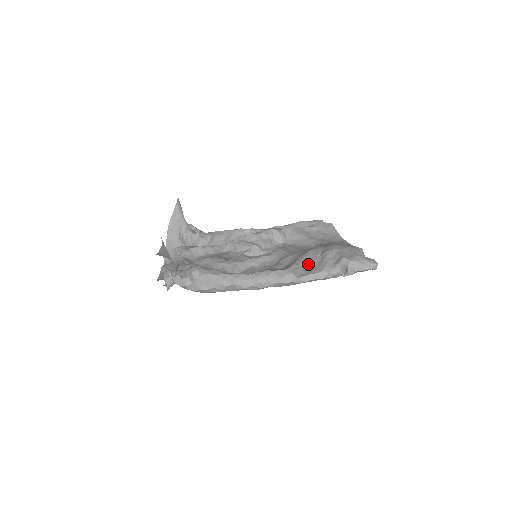
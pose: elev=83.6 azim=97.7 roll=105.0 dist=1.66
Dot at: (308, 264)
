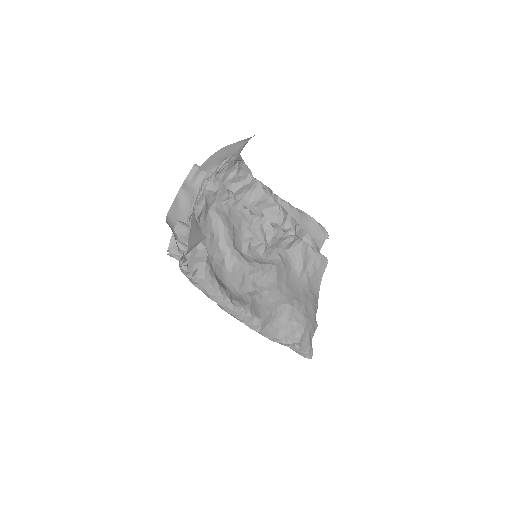
Dot at: (277, 319)
